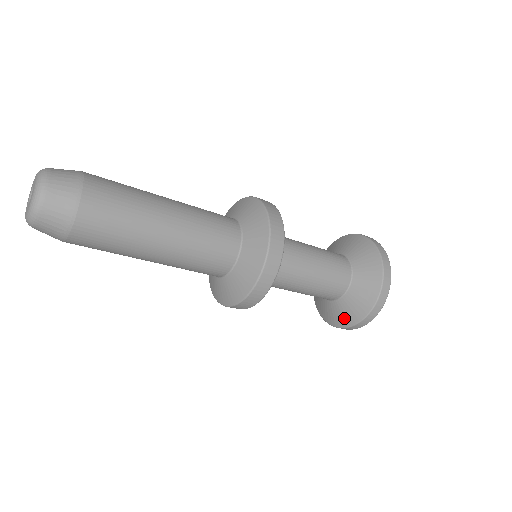
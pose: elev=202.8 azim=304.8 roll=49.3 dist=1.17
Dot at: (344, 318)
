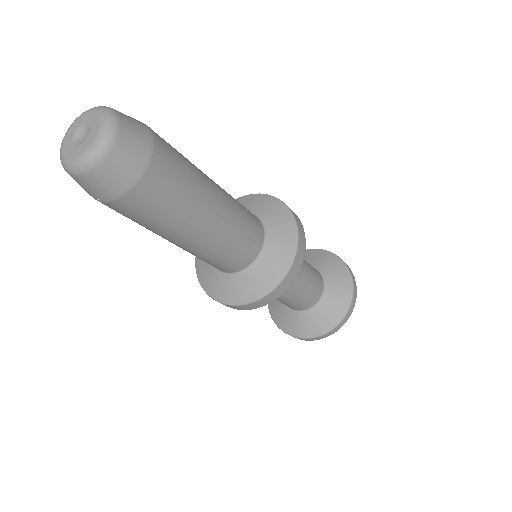
Dot at: (284, 323)
